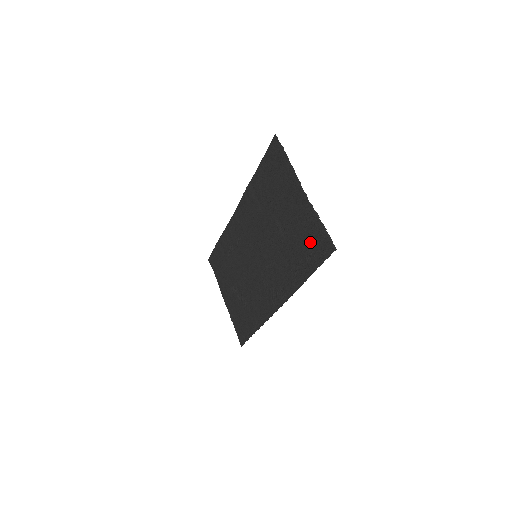
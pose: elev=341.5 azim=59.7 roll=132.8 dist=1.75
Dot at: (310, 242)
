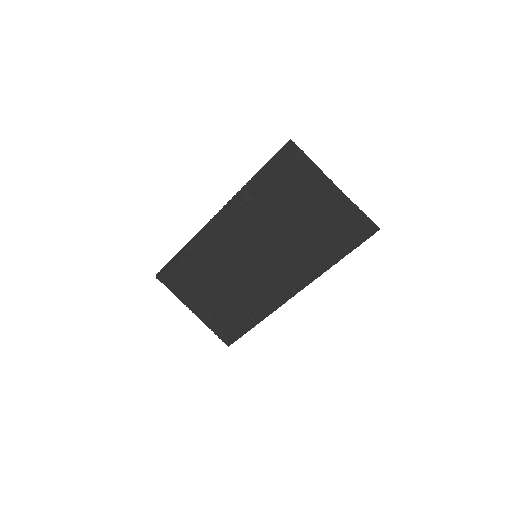
Dot at: (345, 229)
